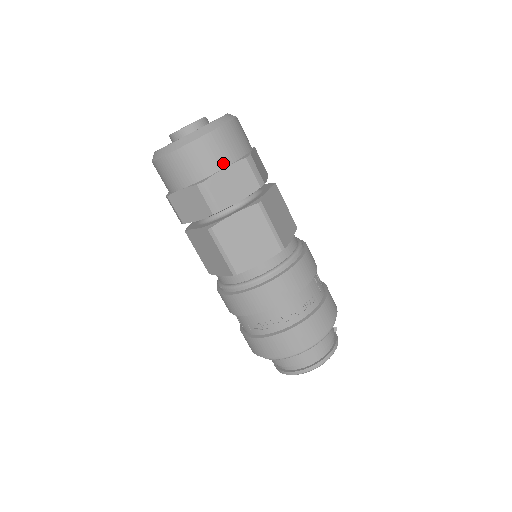
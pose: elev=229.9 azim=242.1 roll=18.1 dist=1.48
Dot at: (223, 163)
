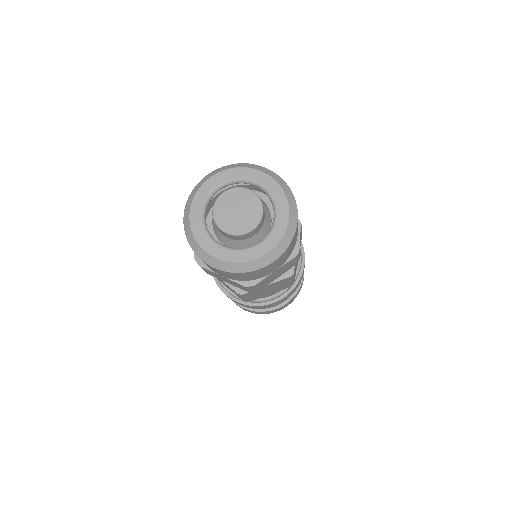
Dot at: (276, 269)
